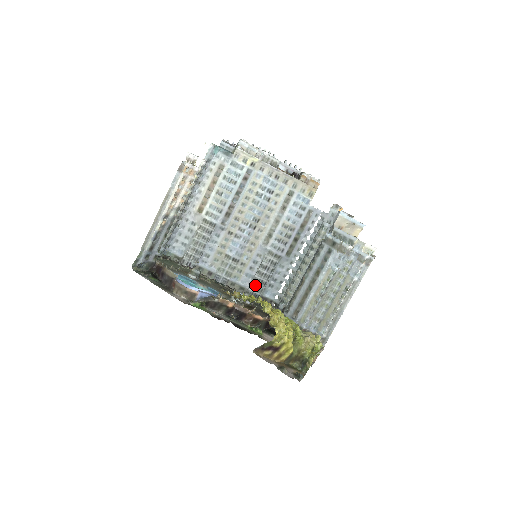
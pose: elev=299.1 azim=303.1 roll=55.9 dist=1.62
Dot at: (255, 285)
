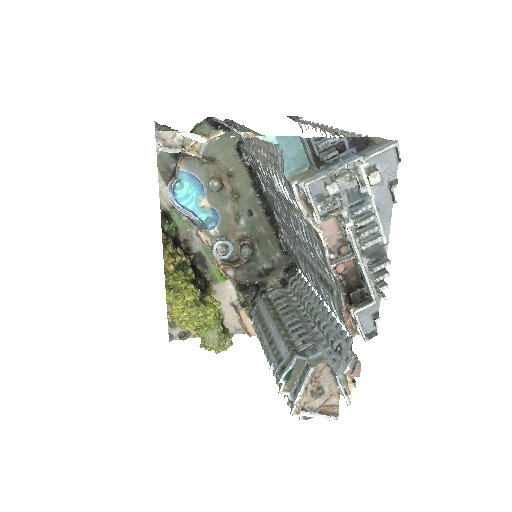
Dot at: (285, 245)
